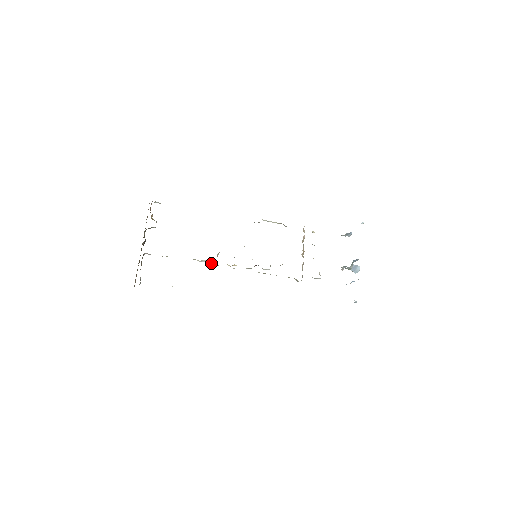
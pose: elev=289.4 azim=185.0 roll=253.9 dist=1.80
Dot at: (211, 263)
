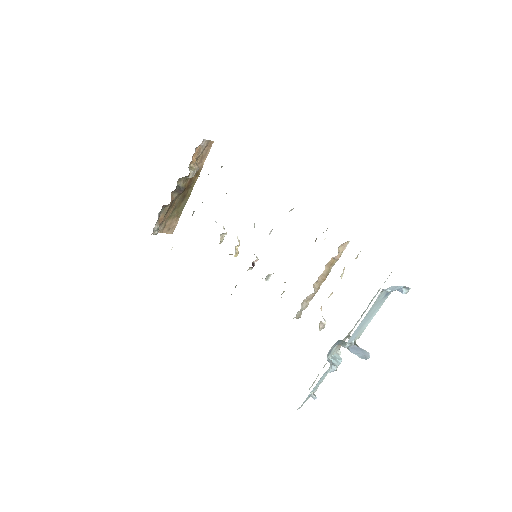
Dot at: occluded
